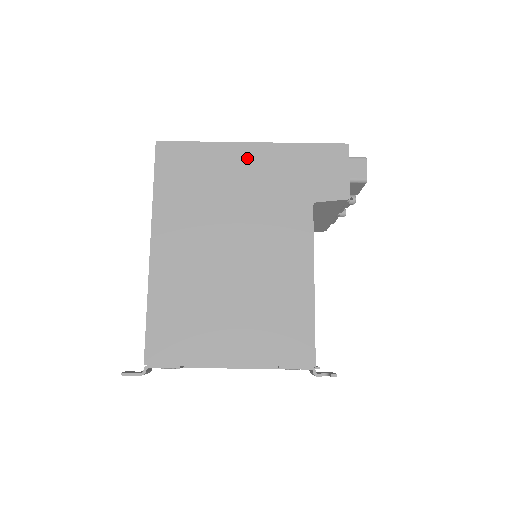
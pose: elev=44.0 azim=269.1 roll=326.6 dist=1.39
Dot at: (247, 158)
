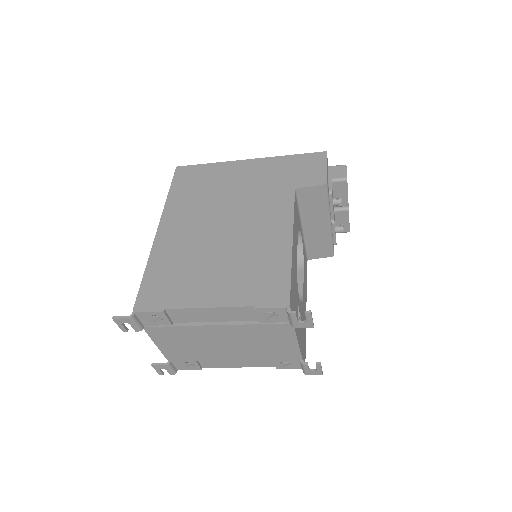
Dot at: (243, 168)
